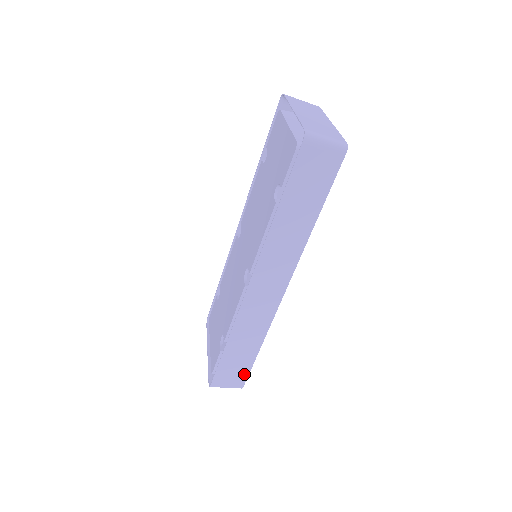
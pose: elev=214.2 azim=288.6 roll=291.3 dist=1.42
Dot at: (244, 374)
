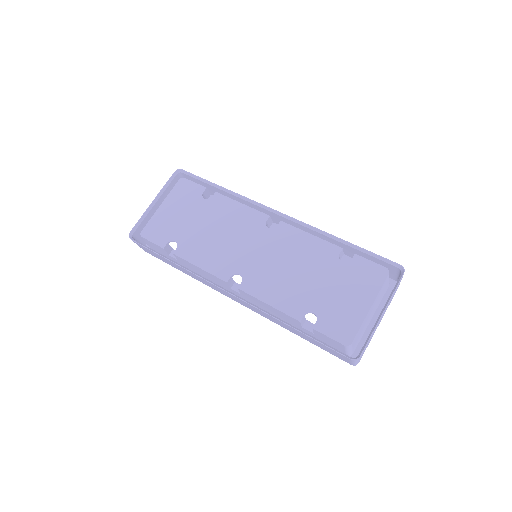
Dot at: (156, 257)
